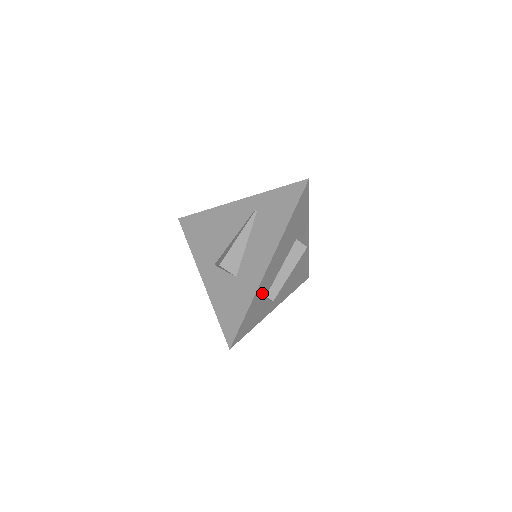
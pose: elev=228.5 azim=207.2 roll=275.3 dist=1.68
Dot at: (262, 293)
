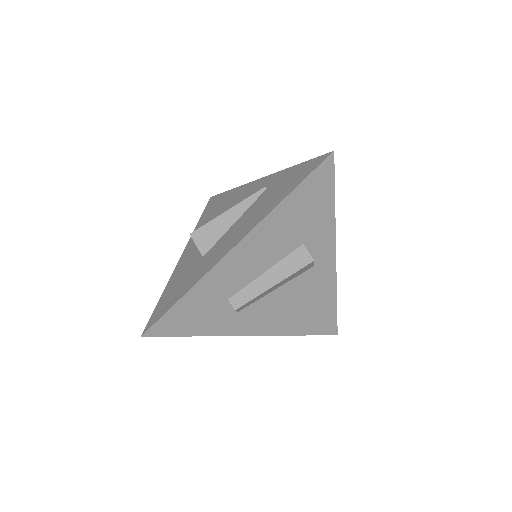
Dot at: (219, 288)
